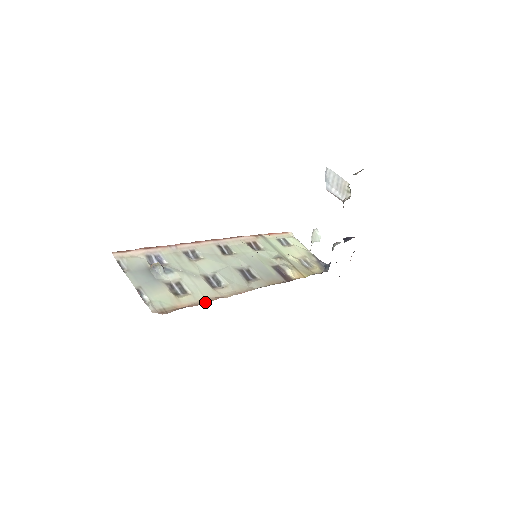
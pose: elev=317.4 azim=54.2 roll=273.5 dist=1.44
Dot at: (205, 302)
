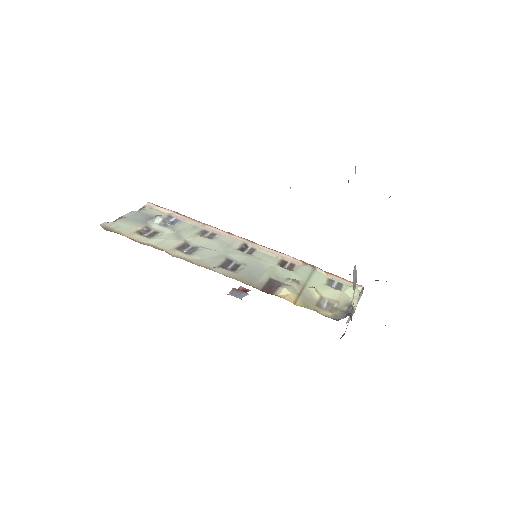
Dot at: (148, 245)
